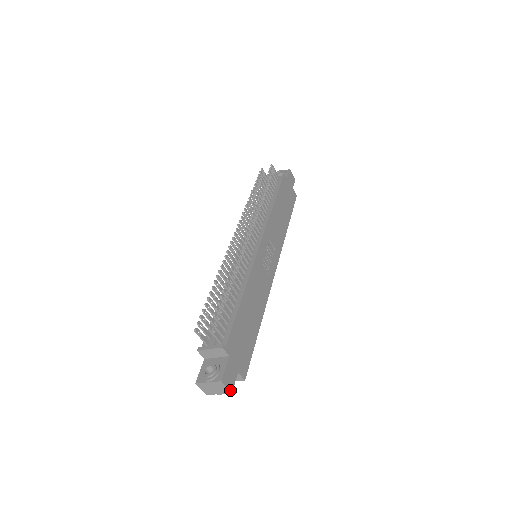
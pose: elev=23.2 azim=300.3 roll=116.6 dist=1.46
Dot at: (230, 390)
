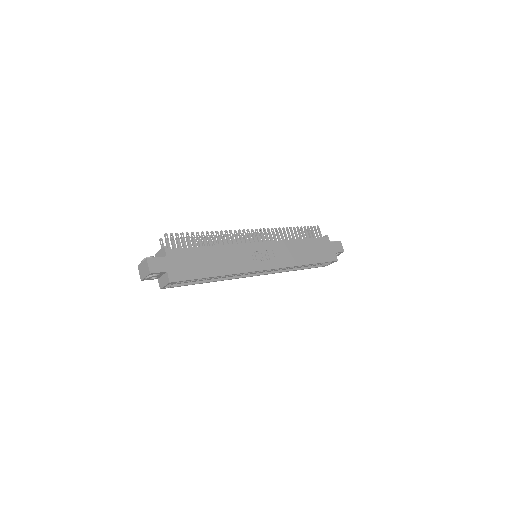
Dot at: (150, 271)
